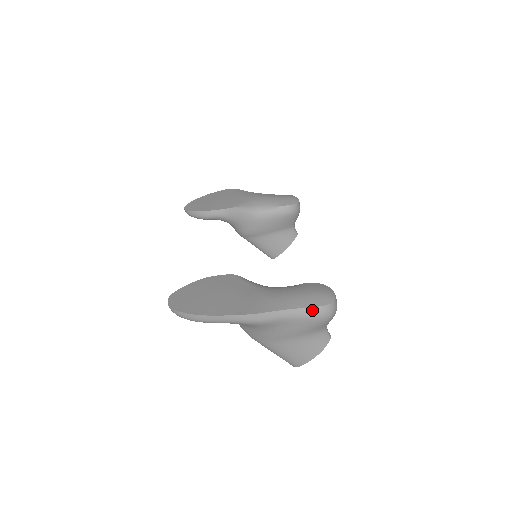
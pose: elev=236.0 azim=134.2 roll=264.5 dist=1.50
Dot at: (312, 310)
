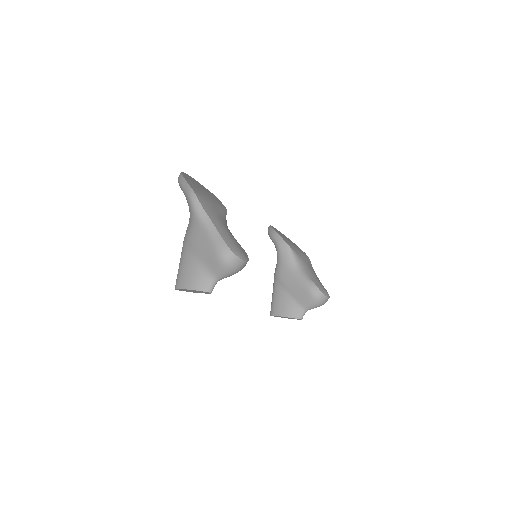
Dot at: (221, 240)
